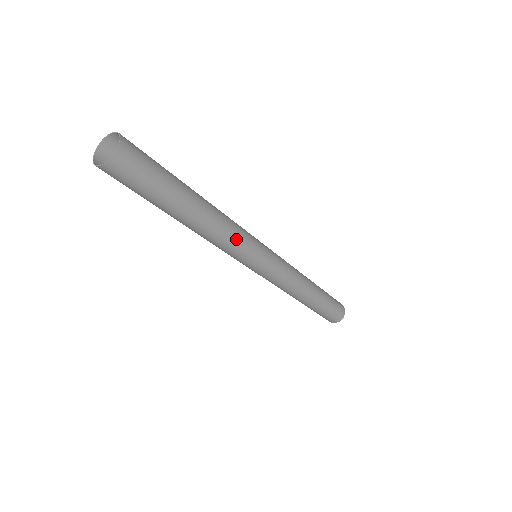
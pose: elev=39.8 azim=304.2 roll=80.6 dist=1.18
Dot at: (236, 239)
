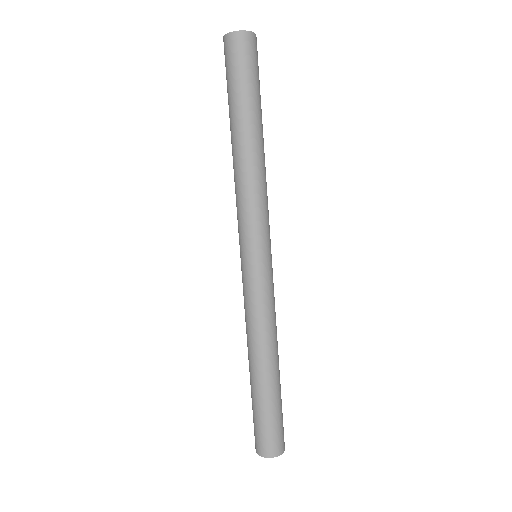
Dot at: (264, 201)
